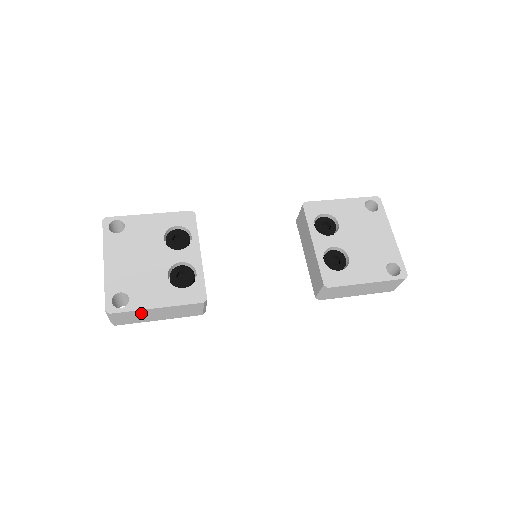
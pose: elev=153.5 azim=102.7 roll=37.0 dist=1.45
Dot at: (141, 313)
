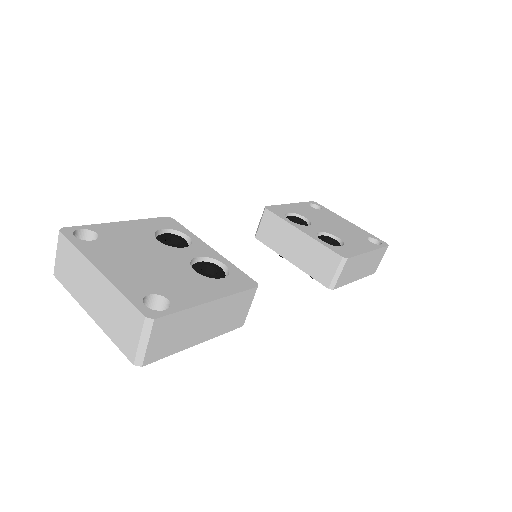
Dot at: (189, 319)
